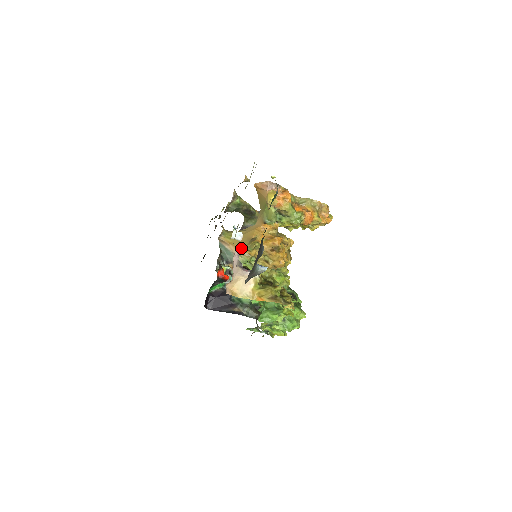
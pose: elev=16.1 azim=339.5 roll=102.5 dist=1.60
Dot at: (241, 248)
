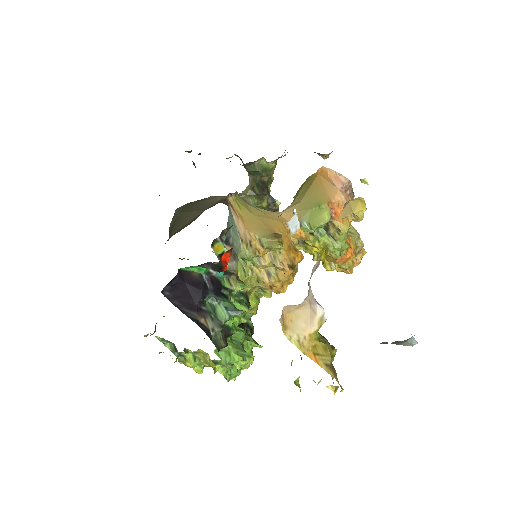
Dot at: (254, 234)
